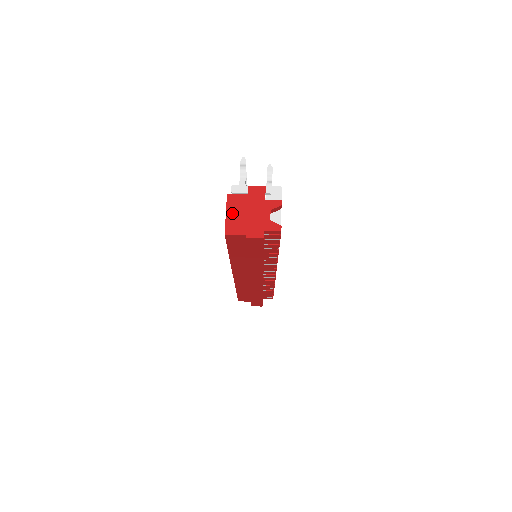
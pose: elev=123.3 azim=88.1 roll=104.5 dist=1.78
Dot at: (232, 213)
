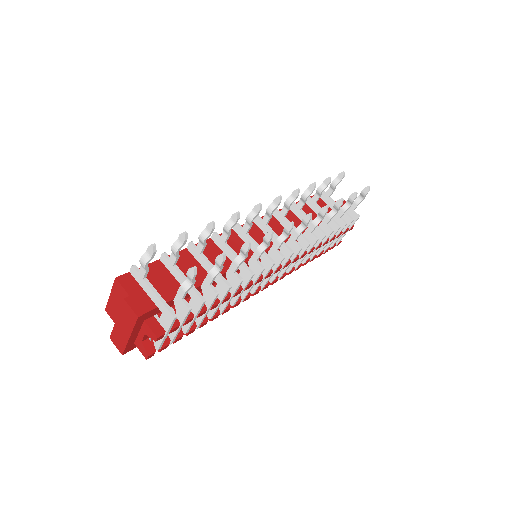
Dot at: (114, 300)
